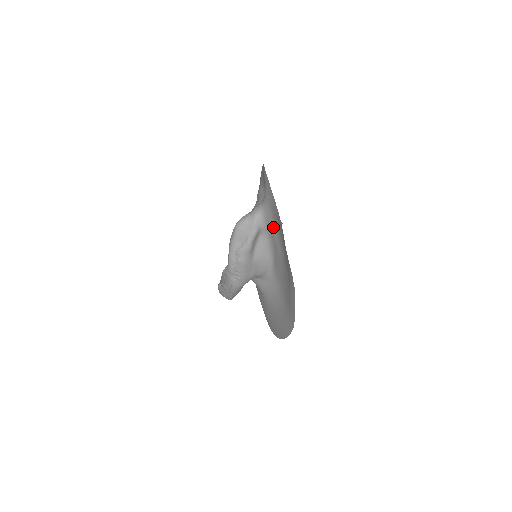
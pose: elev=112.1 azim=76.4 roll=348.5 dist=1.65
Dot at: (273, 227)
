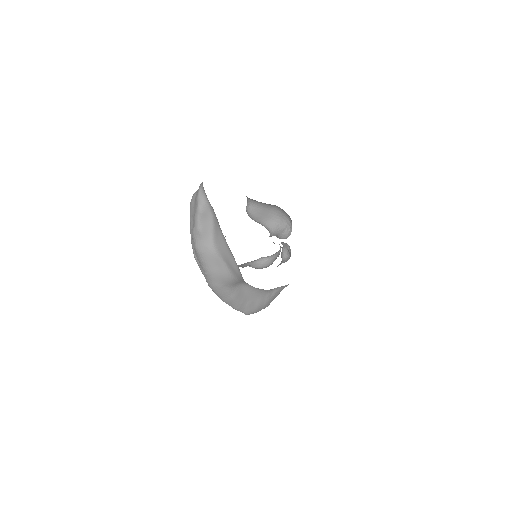
Dot at: occluded
